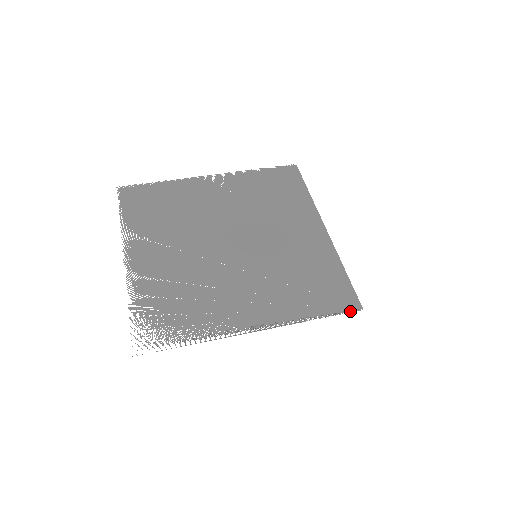
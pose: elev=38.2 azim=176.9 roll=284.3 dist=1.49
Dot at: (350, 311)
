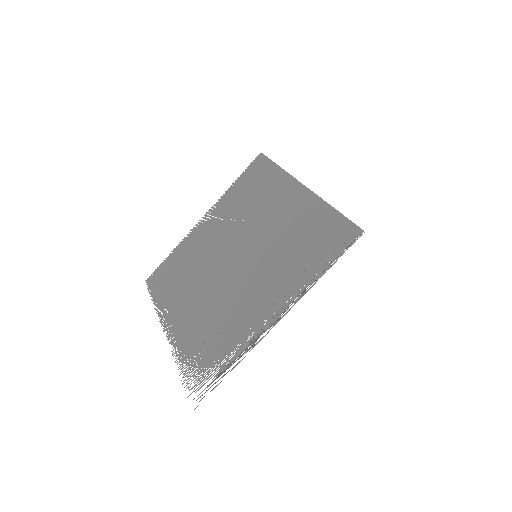
Dot at: (353, 242)
